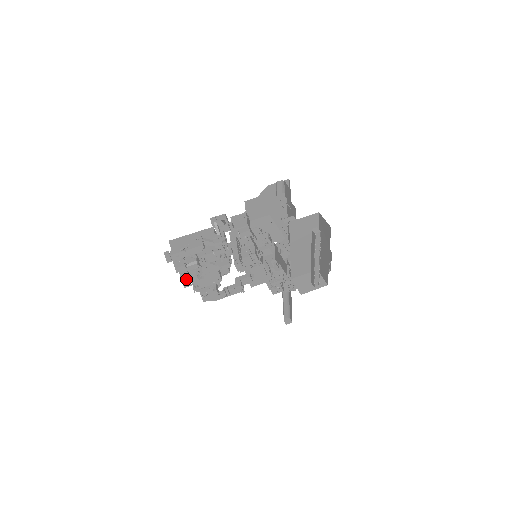
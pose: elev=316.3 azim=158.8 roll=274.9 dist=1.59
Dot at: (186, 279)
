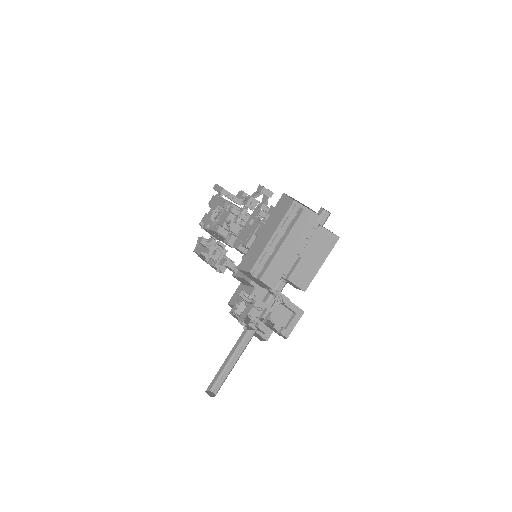
Dot at: occluded
